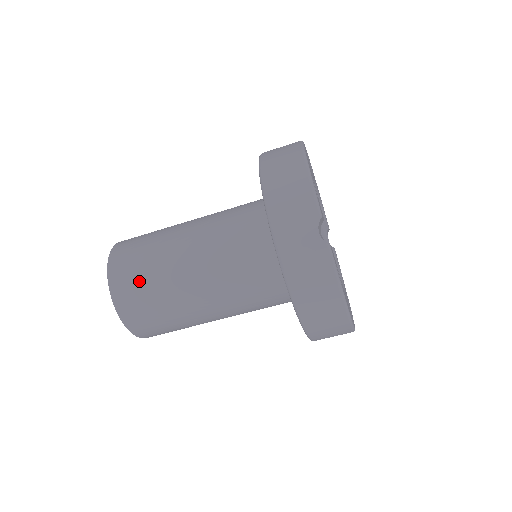
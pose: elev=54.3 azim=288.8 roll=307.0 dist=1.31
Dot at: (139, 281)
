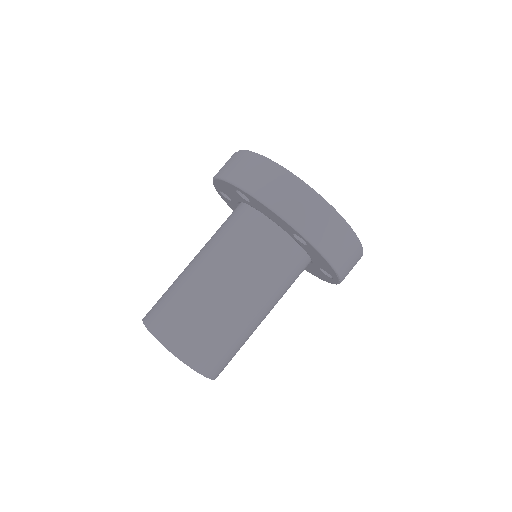
Dot at: (161, 298)
